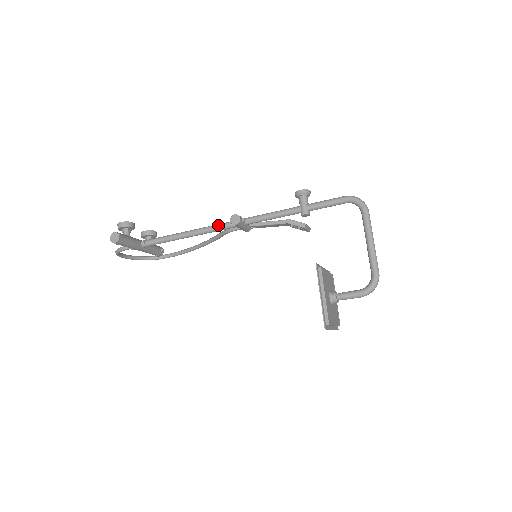
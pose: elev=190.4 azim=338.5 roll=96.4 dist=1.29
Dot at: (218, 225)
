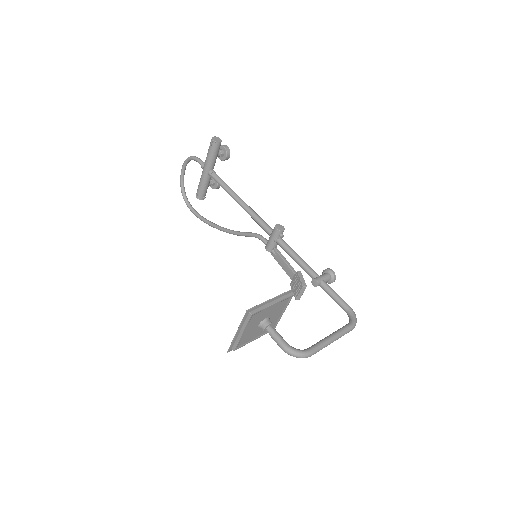
Dot at: occluded
